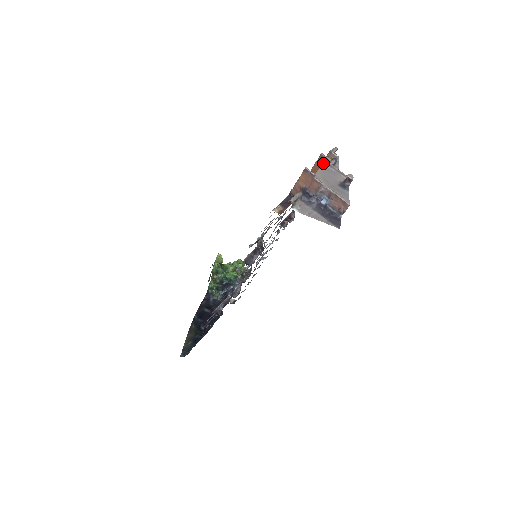
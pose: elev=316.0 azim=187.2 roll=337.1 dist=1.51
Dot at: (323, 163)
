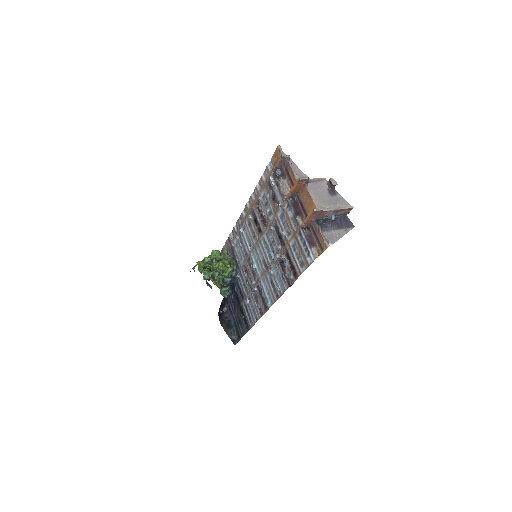
Dot at: (304, 184)
